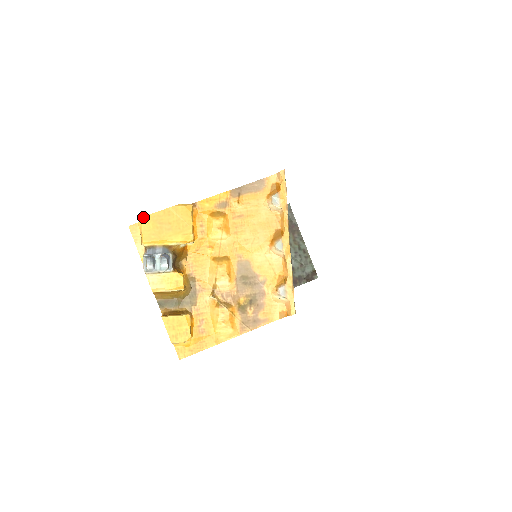
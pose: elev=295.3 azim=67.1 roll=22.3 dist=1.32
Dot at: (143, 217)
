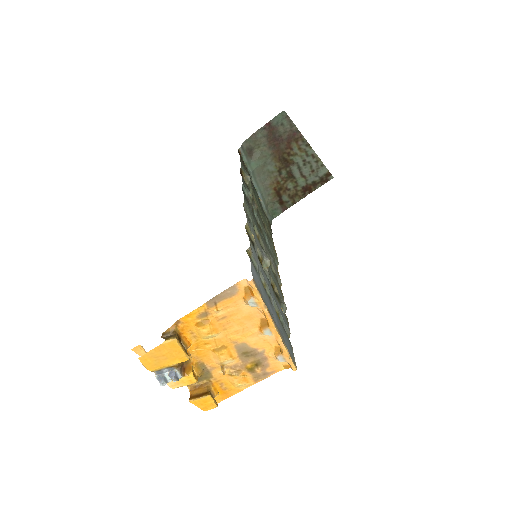
Dot at: (139, 358)
